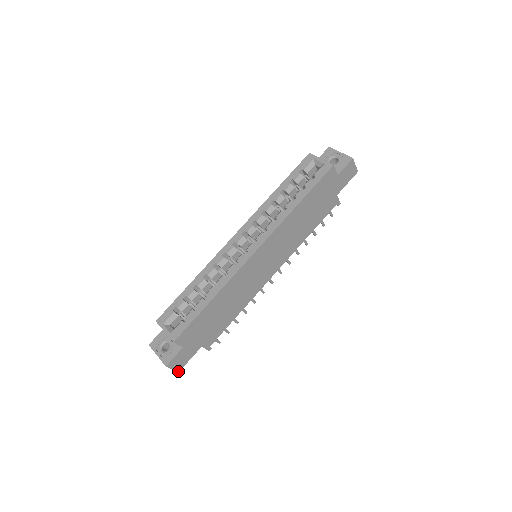
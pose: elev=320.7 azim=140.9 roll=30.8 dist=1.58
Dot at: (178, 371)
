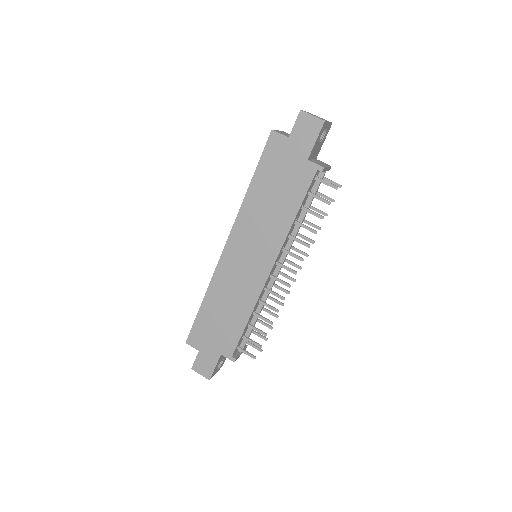
Dot at: (209, 378)
